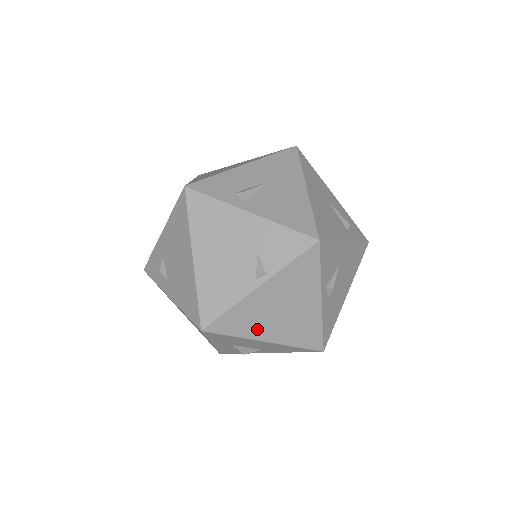
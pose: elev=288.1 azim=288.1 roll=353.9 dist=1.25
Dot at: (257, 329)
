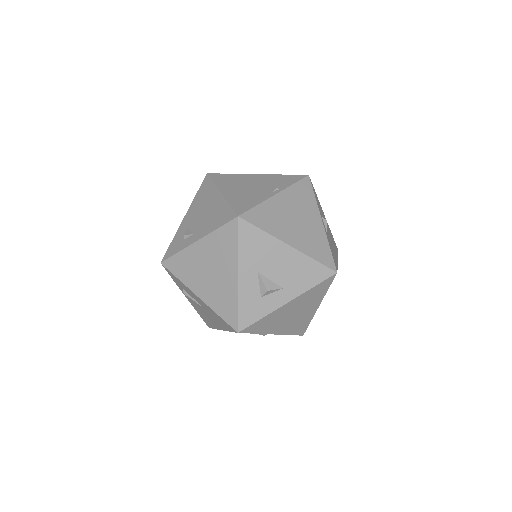
Dot at: (280, 230)
